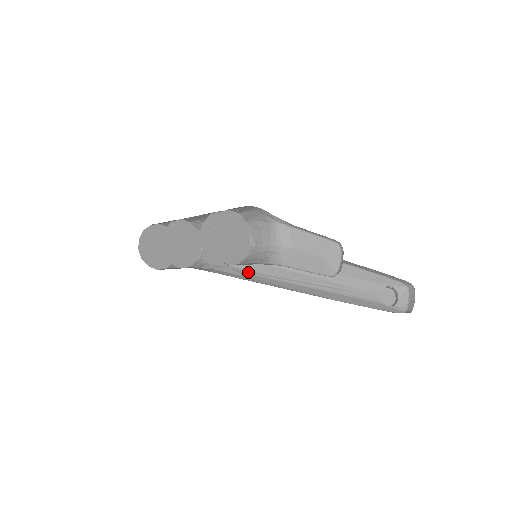
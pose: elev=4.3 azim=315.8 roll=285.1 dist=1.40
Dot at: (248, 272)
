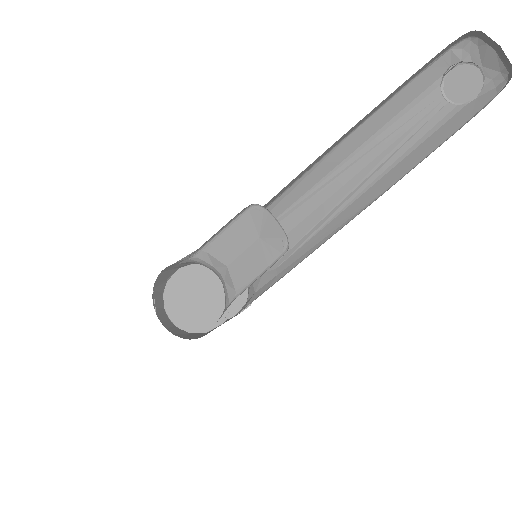
Dot at: (280, 262)
